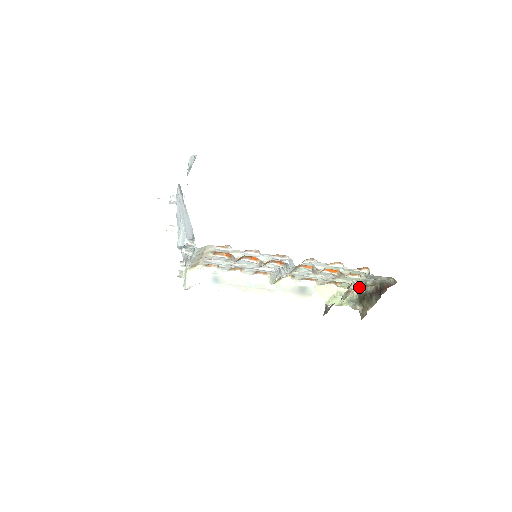
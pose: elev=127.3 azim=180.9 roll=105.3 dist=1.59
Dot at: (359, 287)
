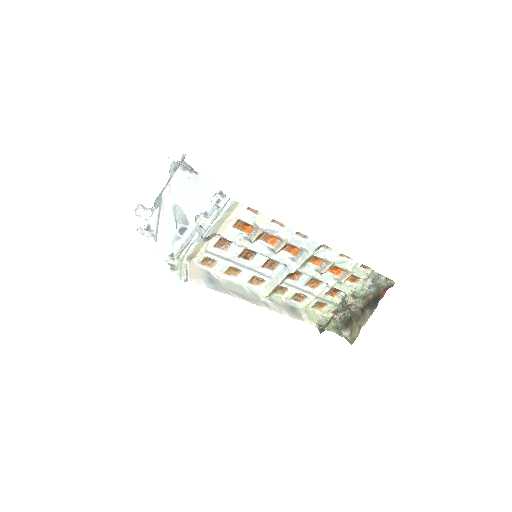
Dot at: (353, 299)
